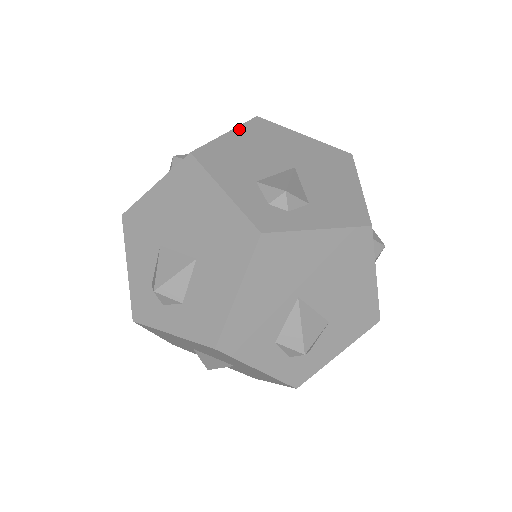
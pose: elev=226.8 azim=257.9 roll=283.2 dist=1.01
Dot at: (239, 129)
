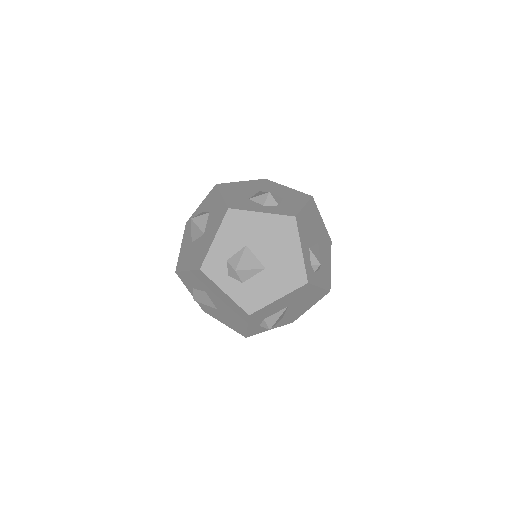
Dot at: (308, 205)
